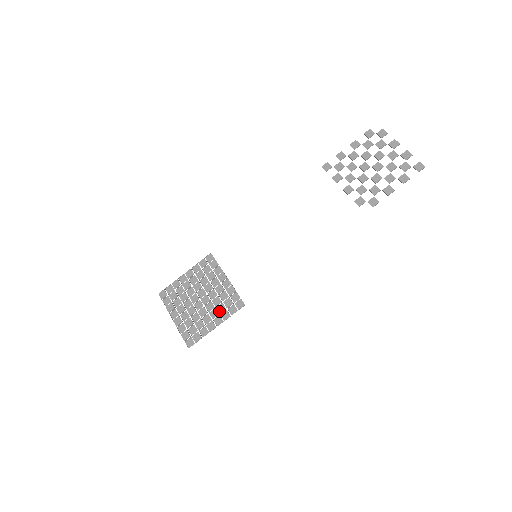
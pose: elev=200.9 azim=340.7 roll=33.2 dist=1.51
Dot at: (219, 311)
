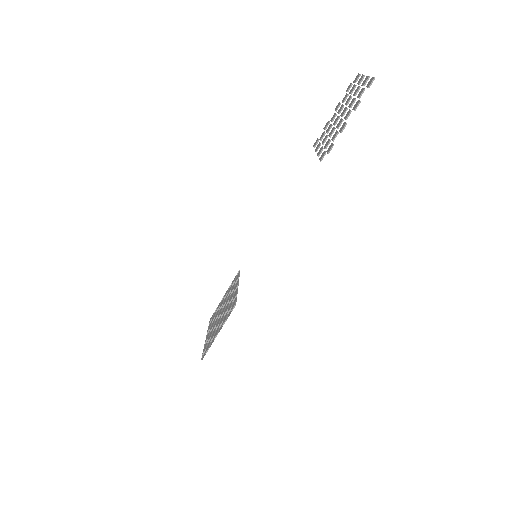
Dot at: (224, 318)
